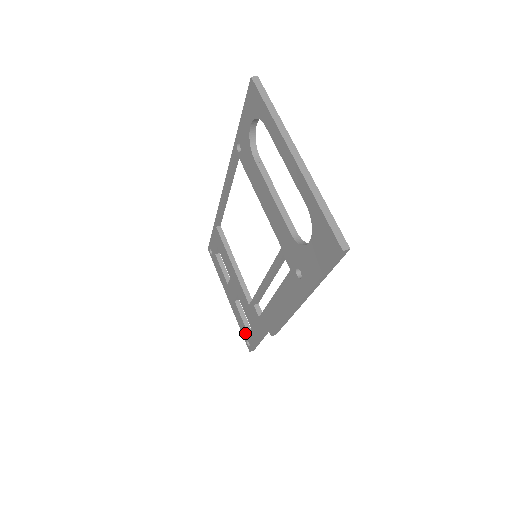
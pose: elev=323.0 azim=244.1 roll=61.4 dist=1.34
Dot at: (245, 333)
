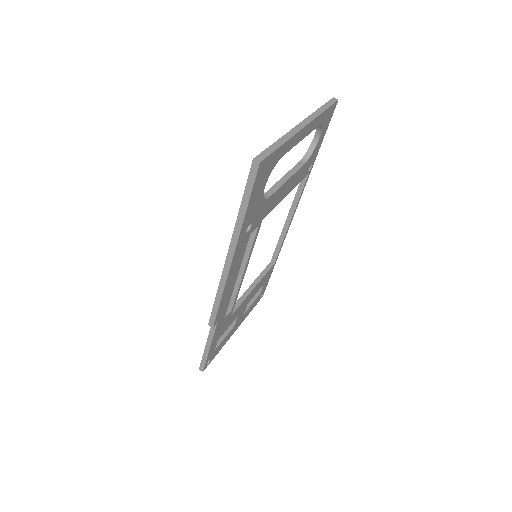
Dot at: occluded
